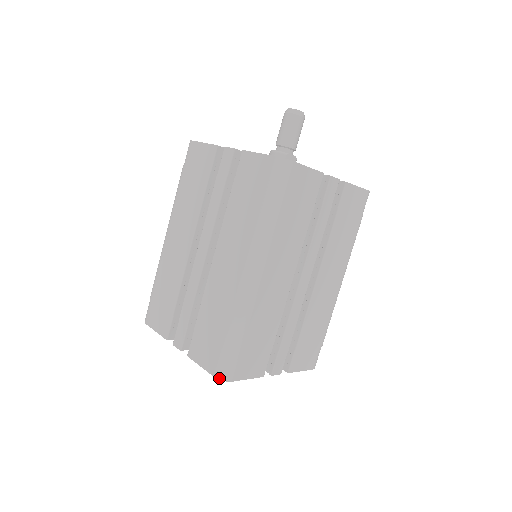
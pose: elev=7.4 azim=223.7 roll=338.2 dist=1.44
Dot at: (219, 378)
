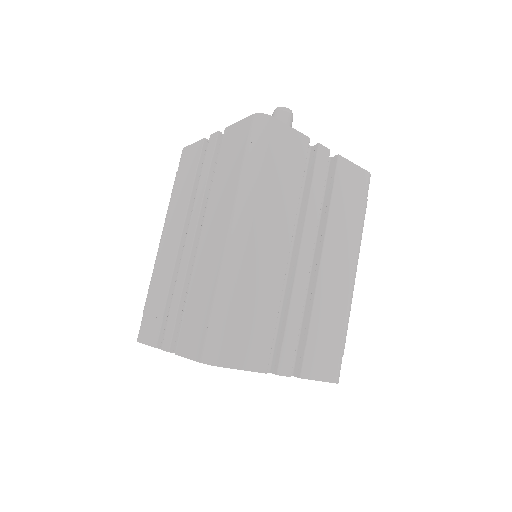
Dot at: (206, 362)
